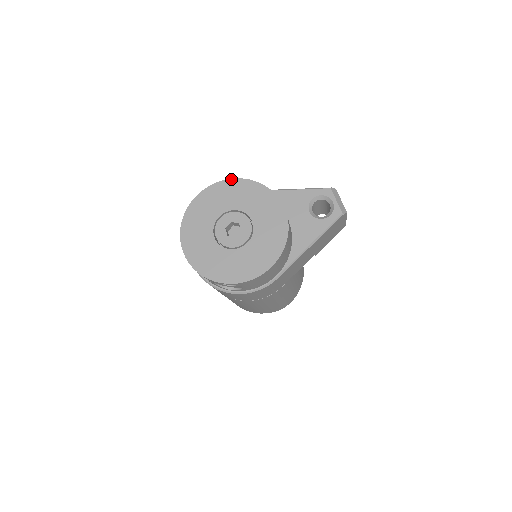
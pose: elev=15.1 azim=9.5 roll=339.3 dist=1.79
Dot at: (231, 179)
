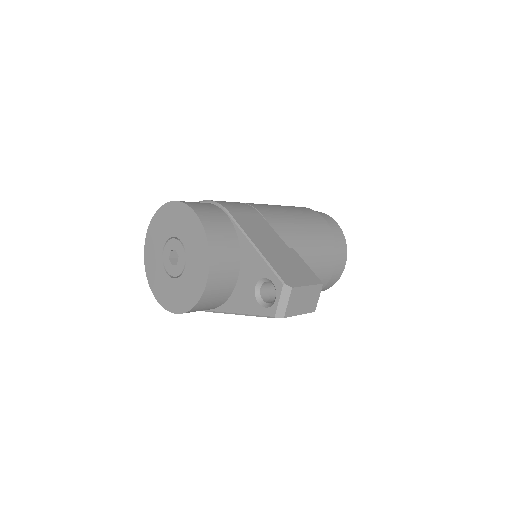
Dot at: (193, 211)
